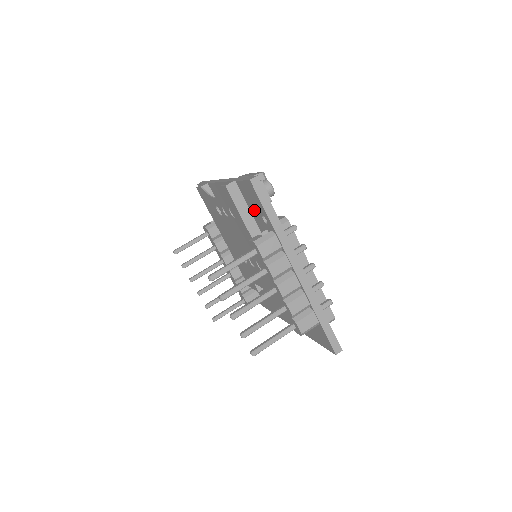
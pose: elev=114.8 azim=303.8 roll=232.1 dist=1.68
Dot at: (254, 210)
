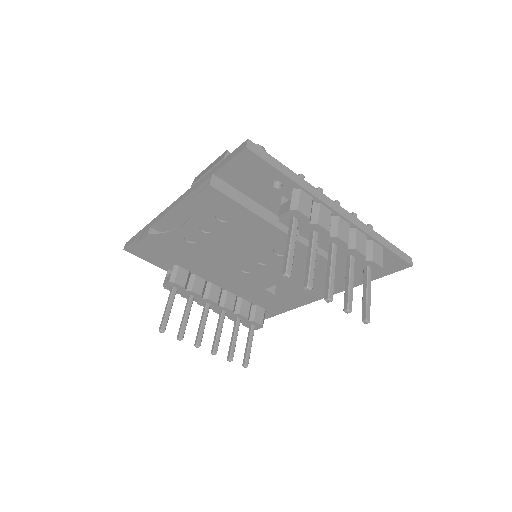
Dot at: (254, 188)
